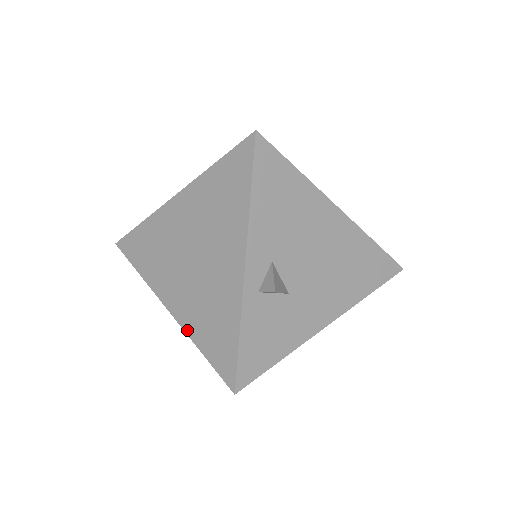
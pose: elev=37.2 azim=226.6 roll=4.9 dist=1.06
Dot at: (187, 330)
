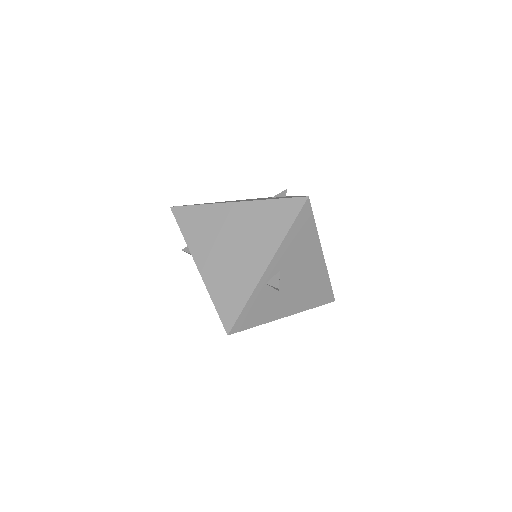
Dot at: (208, 286)
